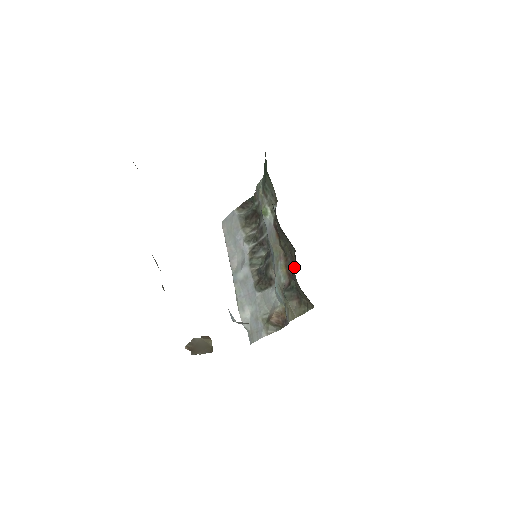
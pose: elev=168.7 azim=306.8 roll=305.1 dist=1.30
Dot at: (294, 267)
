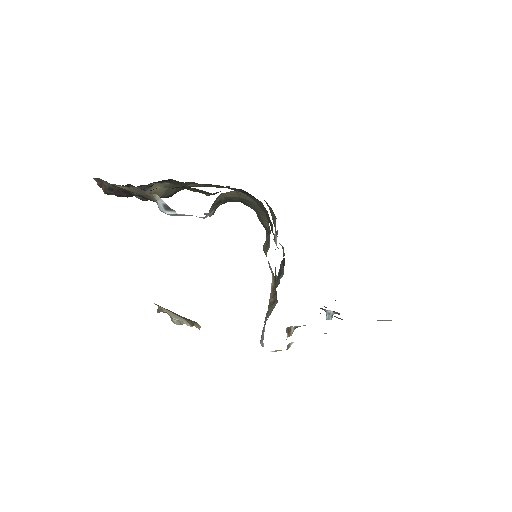
Dot at: occluded
